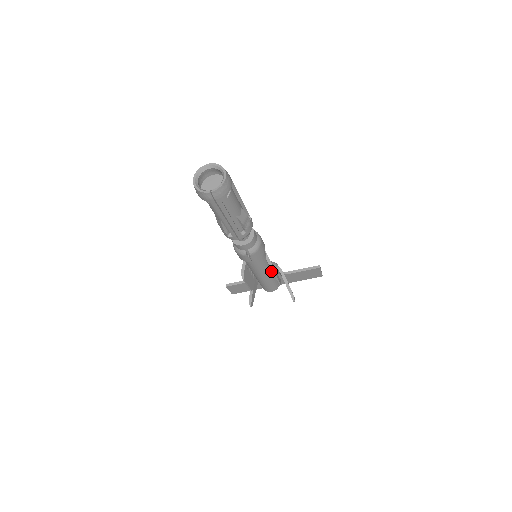
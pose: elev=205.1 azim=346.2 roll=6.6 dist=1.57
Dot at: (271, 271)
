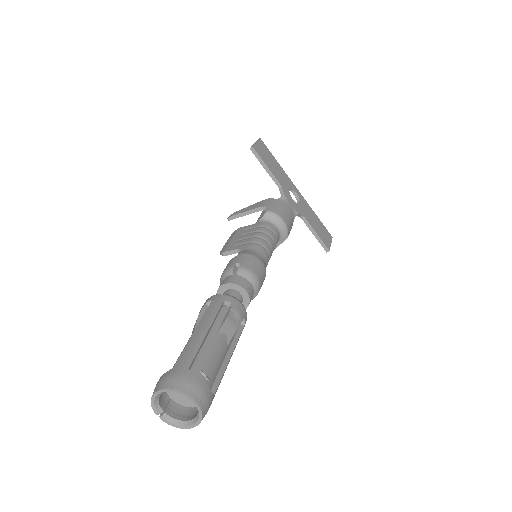
Dot at: occluded
